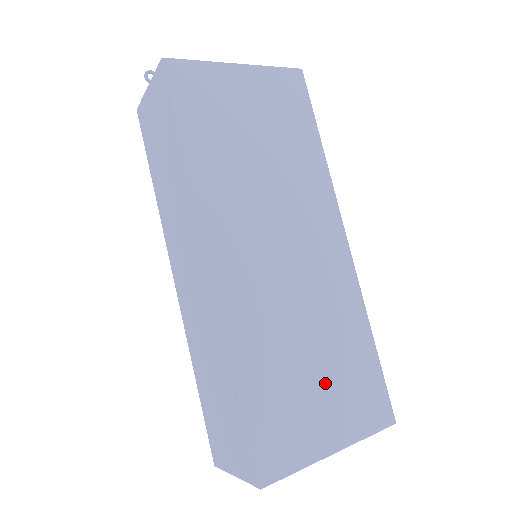
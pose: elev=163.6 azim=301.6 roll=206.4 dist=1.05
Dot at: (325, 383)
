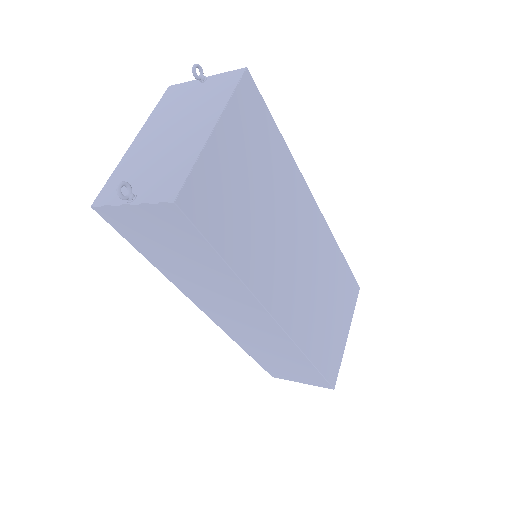
Dot at: (336, 310)
